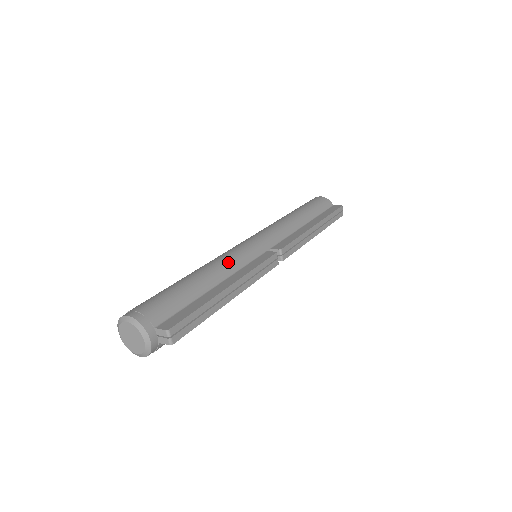
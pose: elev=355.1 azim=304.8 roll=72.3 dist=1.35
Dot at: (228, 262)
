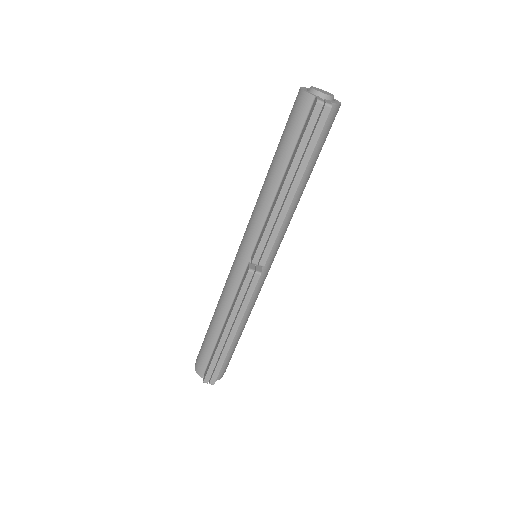
Dot at: (224, 297)
